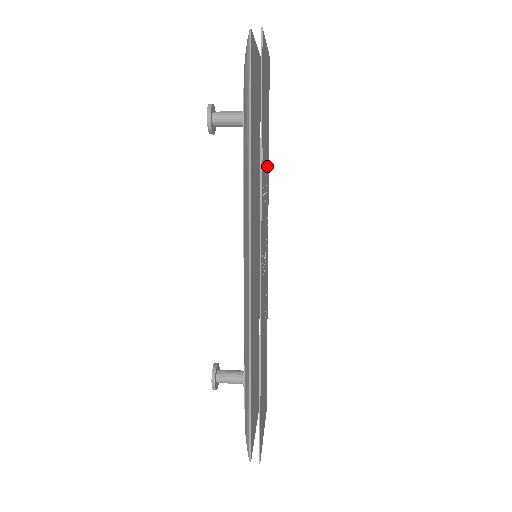
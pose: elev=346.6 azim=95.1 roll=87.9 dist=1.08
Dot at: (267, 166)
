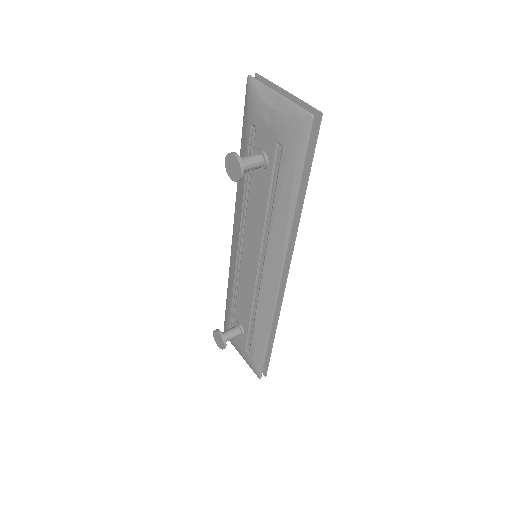
Dot at: occluded
